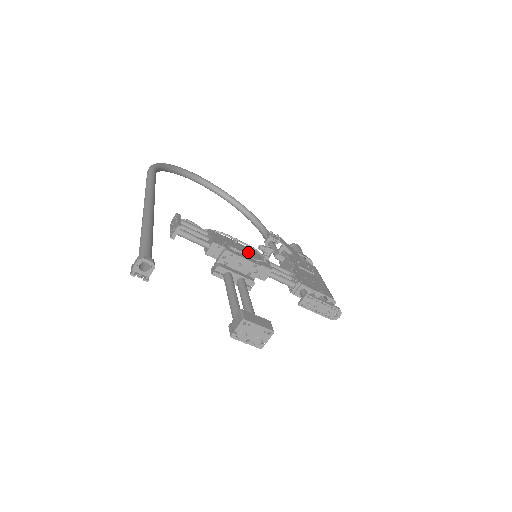
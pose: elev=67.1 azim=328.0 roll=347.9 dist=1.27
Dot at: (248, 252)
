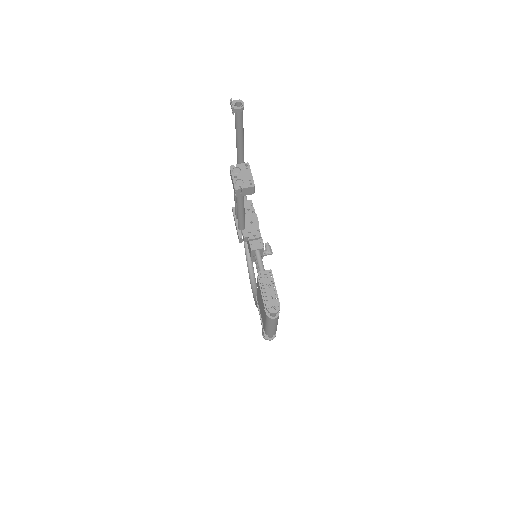
Dot at: occluded
